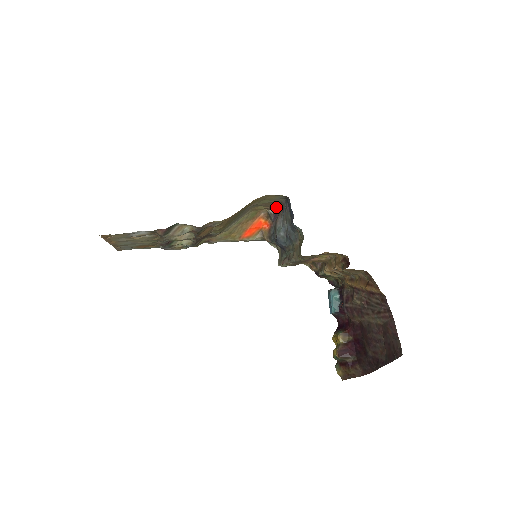
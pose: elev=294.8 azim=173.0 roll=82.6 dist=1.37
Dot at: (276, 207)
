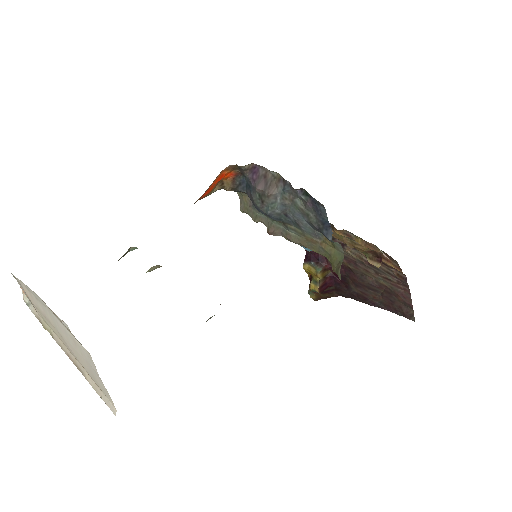
Dot at: occluded
